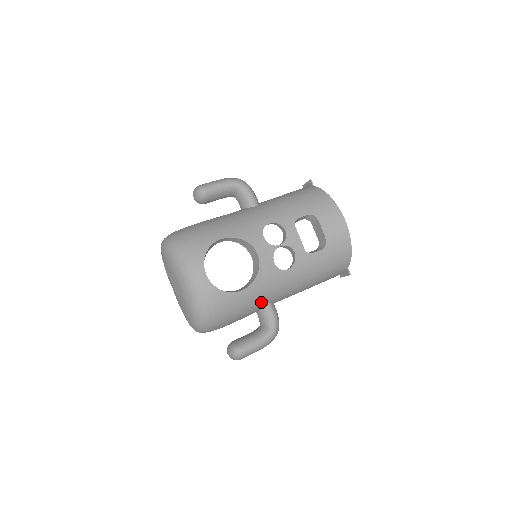
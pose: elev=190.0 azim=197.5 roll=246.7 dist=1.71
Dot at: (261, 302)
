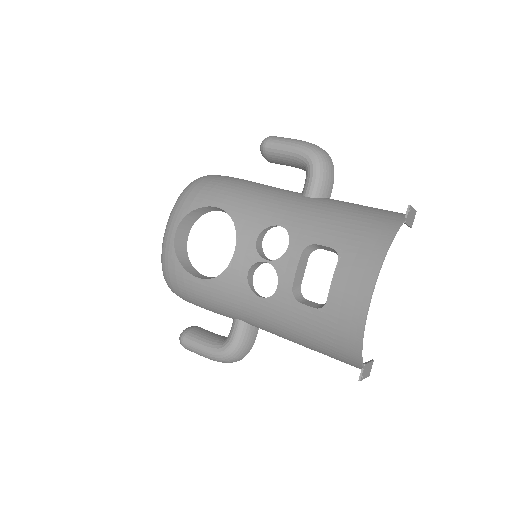
Dot at: (225, 310)
